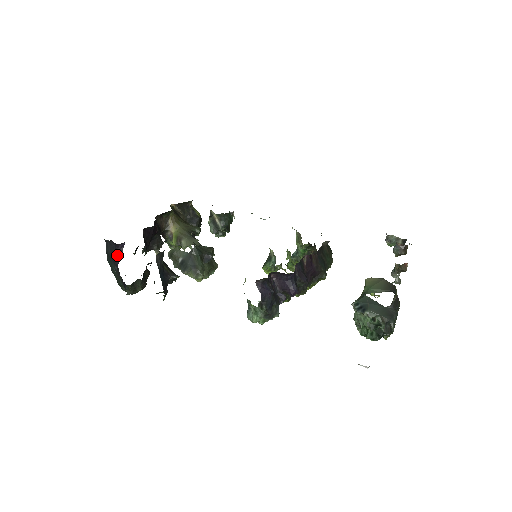
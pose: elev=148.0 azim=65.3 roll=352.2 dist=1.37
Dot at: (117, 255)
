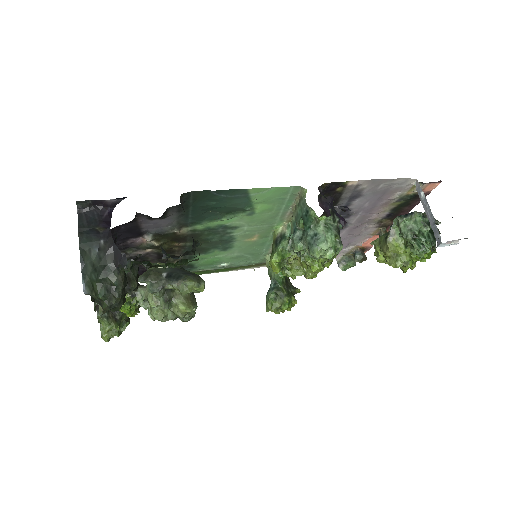
Dot at: (102, 224)
